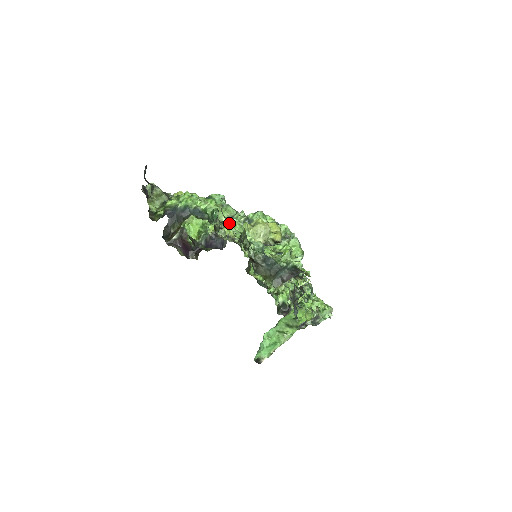
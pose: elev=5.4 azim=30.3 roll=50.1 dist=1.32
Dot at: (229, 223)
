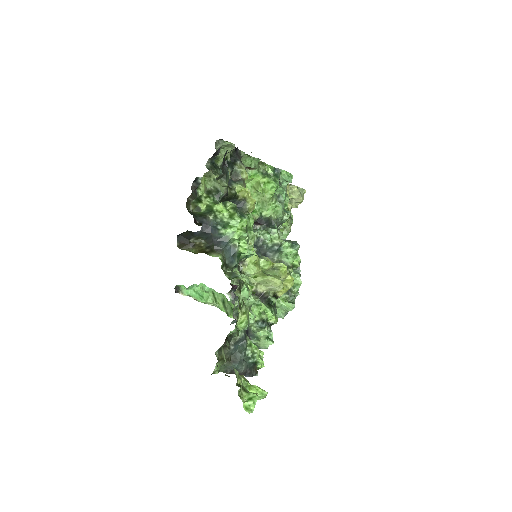
Dot at: (238, 319)
